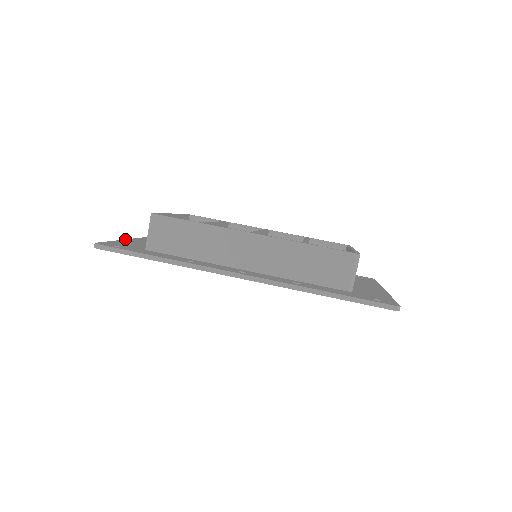
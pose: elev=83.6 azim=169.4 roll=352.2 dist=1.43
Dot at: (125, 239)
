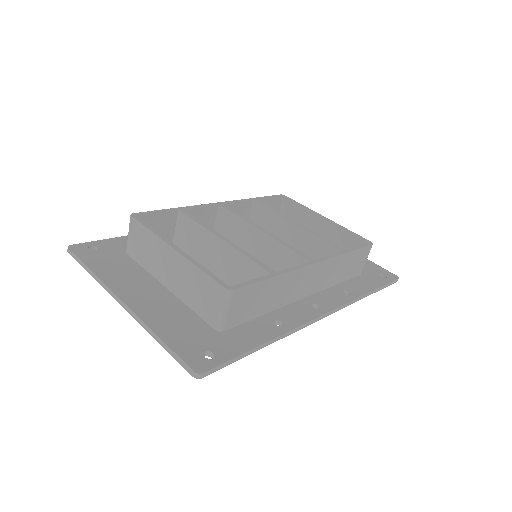
Dot at: (136, 314)
